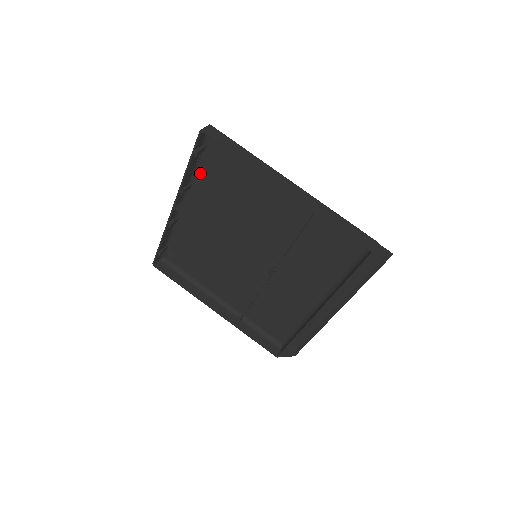
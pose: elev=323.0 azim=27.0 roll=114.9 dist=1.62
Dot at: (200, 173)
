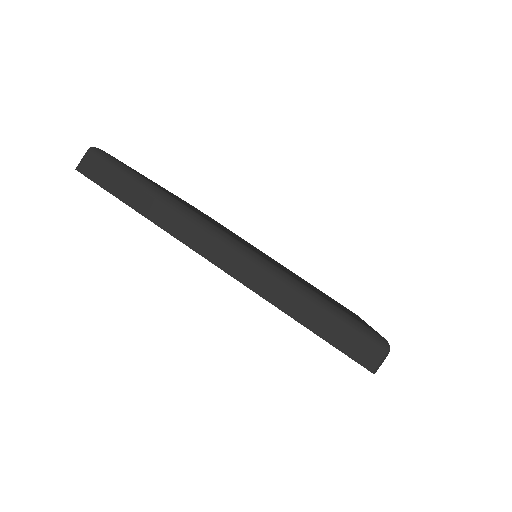
Dot at: occluded
